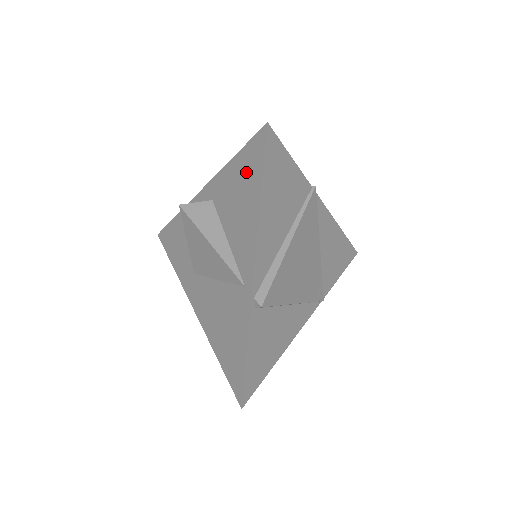
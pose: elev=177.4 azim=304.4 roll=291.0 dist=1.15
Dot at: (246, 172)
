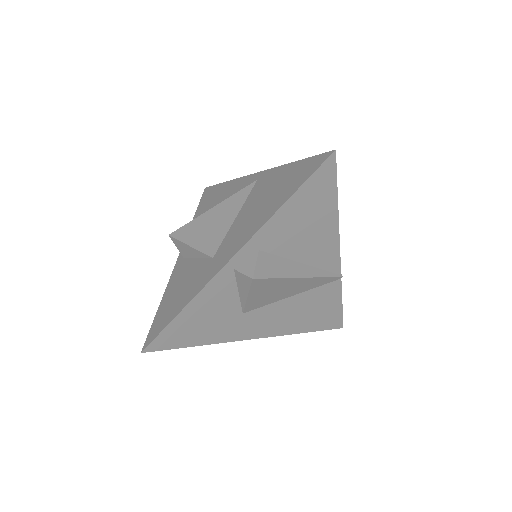
Dot at: (209, 199)
